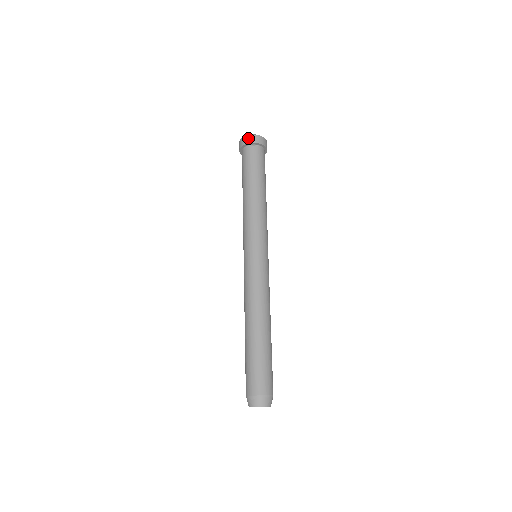
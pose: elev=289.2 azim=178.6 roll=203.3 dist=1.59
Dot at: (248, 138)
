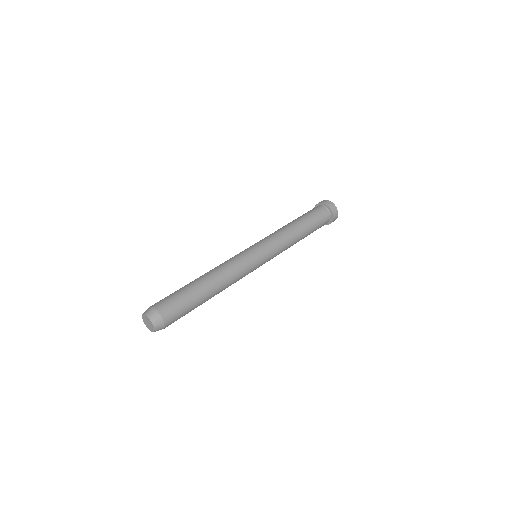
Dot at: (328, 202)
